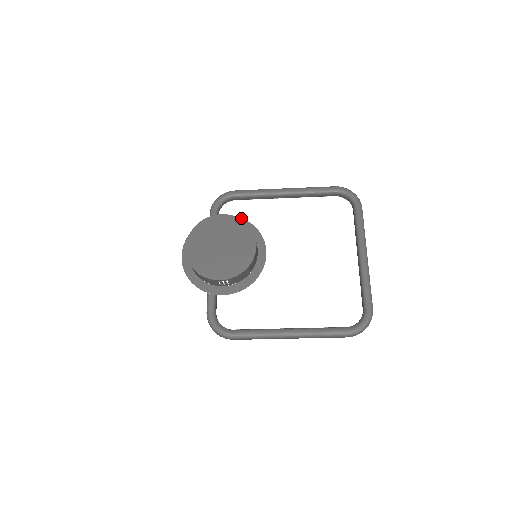
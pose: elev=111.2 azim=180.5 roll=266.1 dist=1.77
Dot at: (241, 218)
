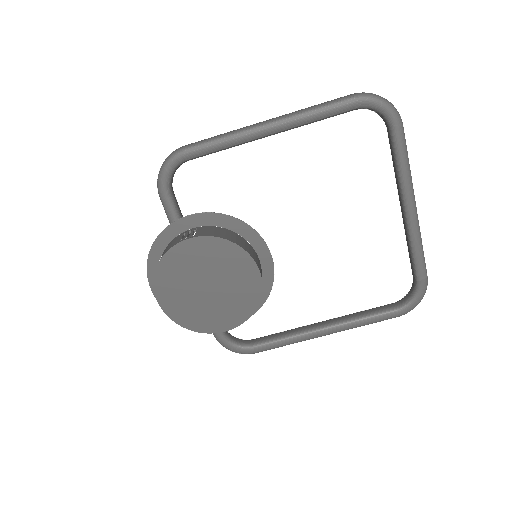
Dot at: (217, 213)
